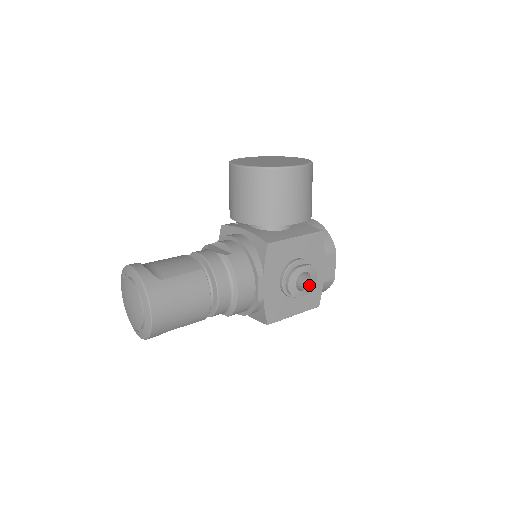
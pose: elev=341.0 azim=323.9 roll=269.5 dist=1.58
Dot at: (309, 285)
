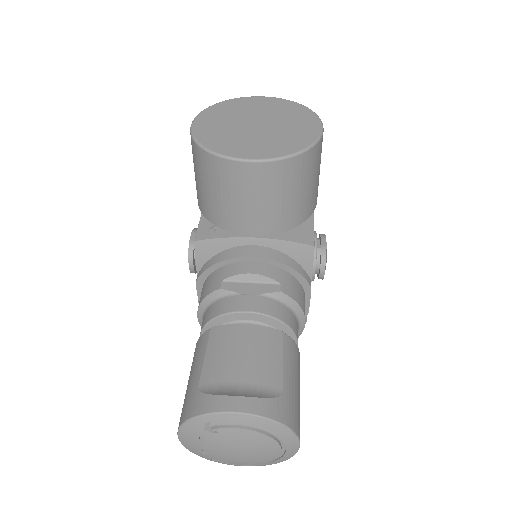
Dot at: occluded
